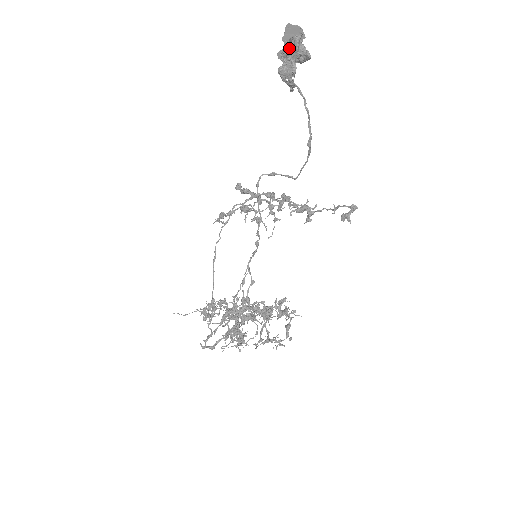
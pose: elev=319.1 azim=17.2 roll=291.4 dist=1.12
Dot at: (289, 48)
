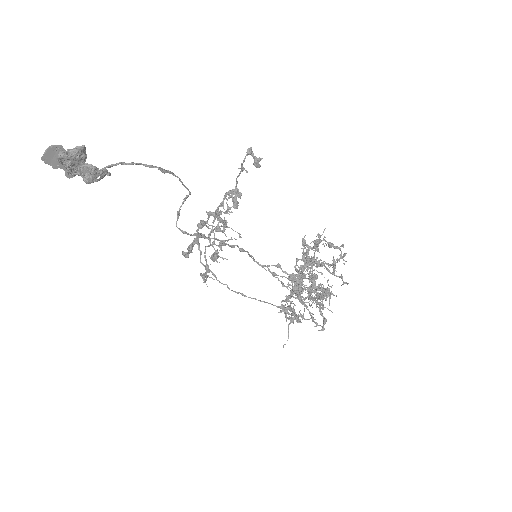
Dot at: (69, 166)
